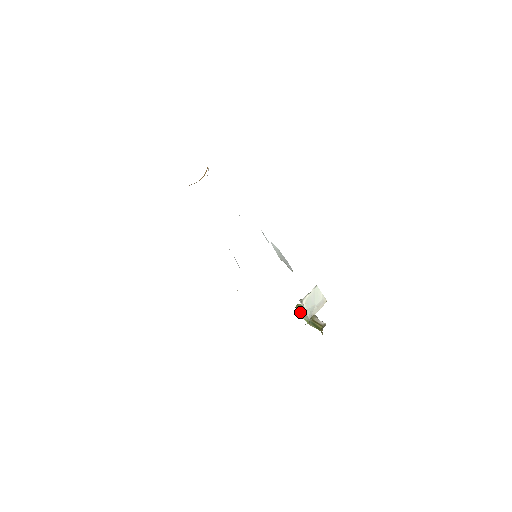
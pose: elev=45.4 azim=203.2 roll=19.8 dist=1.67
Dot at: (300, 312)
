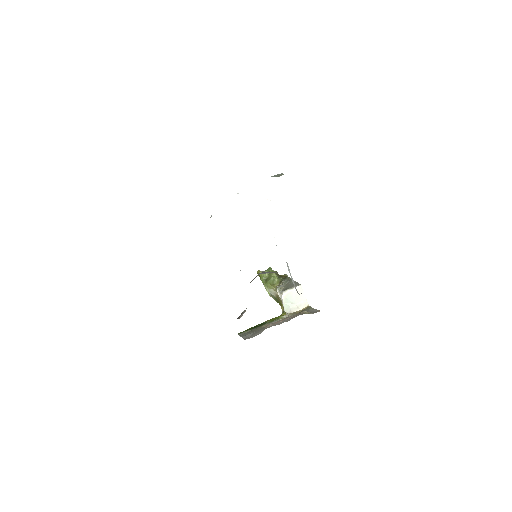
Dot at: (265, 284)
